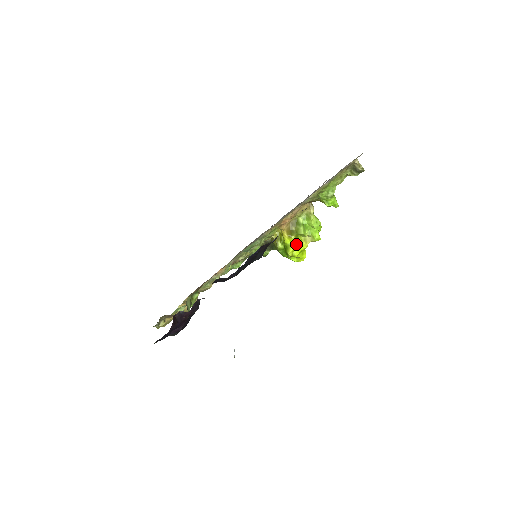
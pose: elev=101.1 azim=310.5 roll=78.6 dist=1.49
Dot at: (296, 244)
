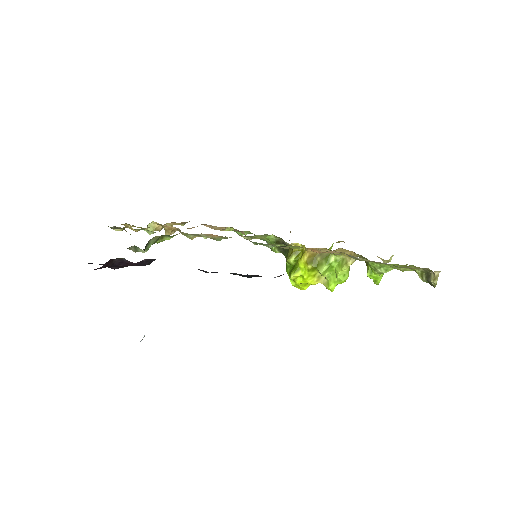
Dot at: (307, 274)
